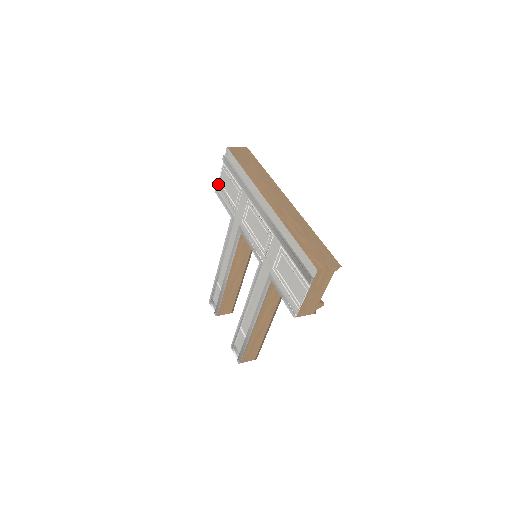
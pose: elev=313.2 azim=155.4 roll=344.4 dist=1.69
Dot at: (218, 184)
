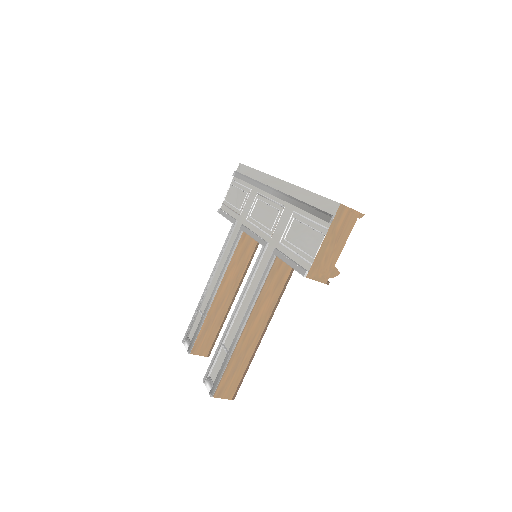
Dot at: (222, 203)
